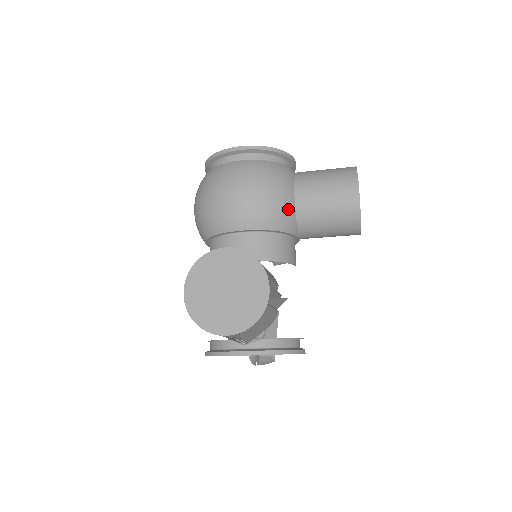
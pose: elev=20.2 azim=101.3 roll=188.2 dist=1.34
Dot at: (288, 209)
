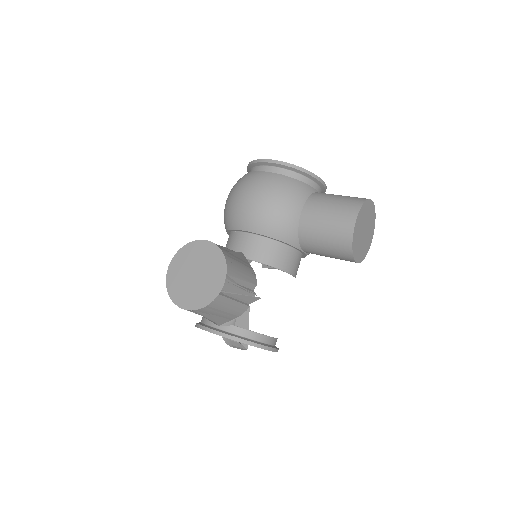
Dot at: (291, 223)
